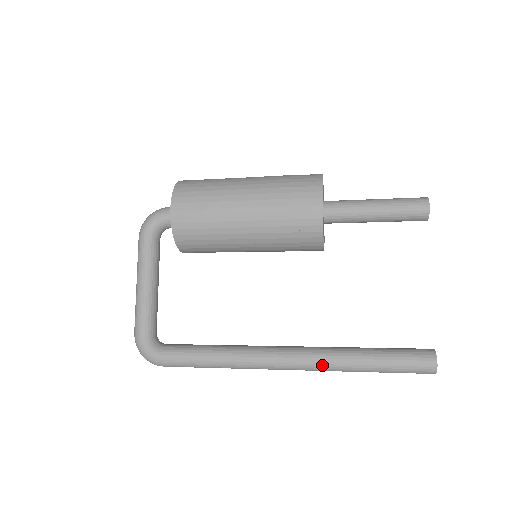
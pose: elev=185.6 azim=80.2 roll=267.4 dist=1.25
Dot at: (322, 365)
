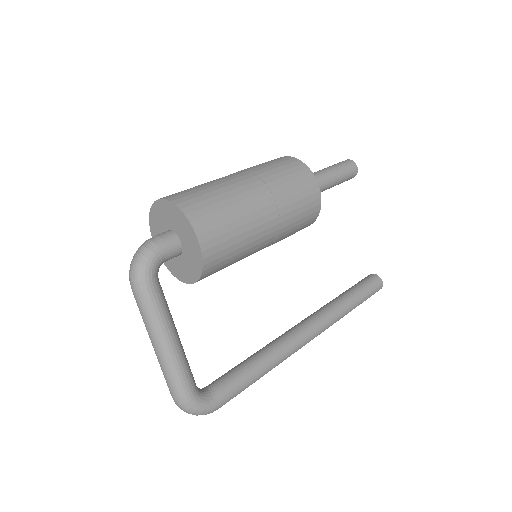
Dot at: (331, 324)
